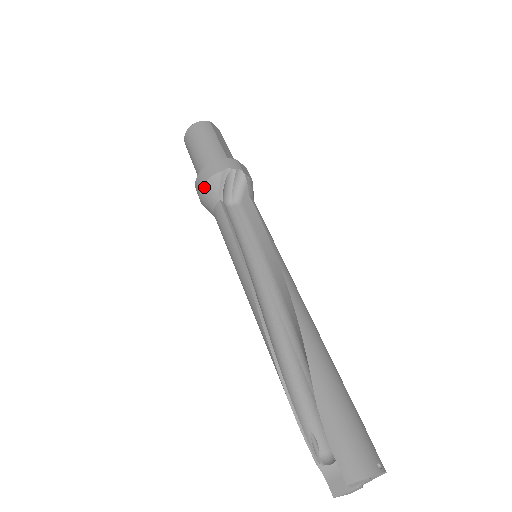
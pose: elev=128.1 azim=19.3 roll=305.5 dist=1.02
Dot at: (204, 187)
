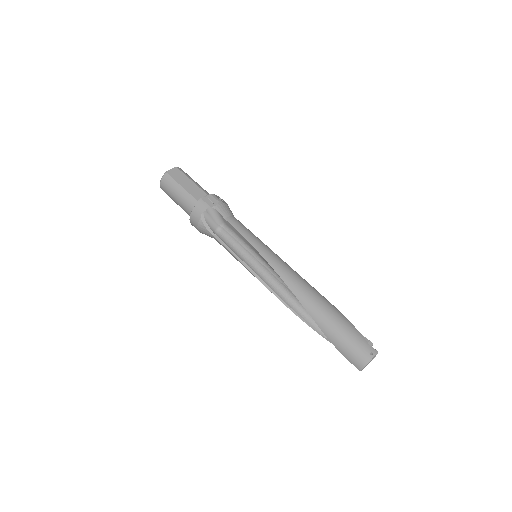
Dot at: (200, 231)
